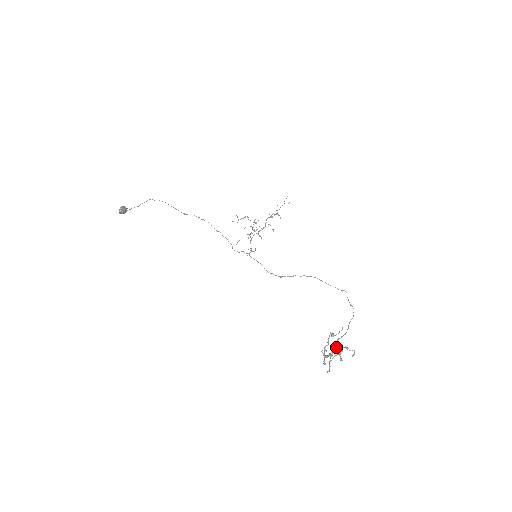
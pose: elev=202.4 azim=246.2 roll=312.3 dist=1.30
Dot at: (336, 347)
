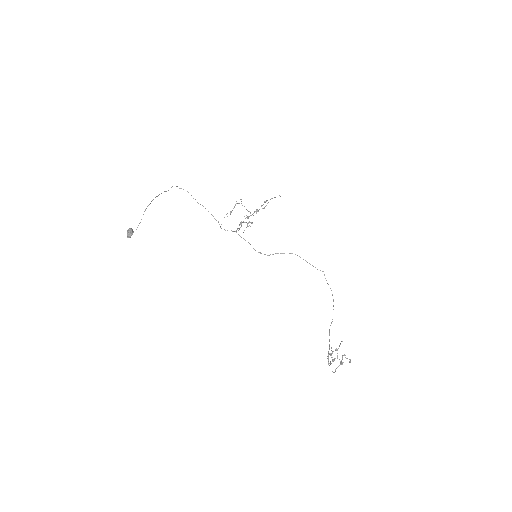
Dot at: occluded
